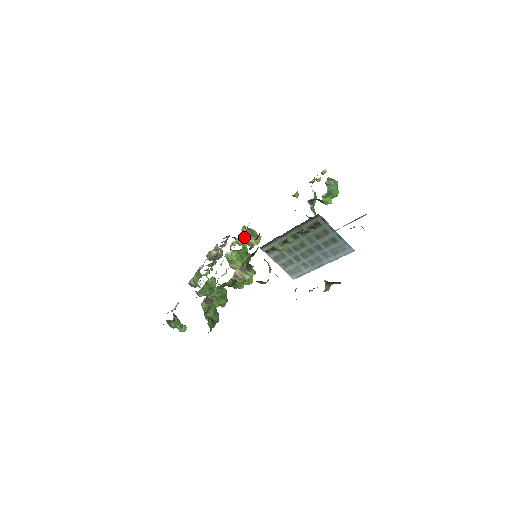
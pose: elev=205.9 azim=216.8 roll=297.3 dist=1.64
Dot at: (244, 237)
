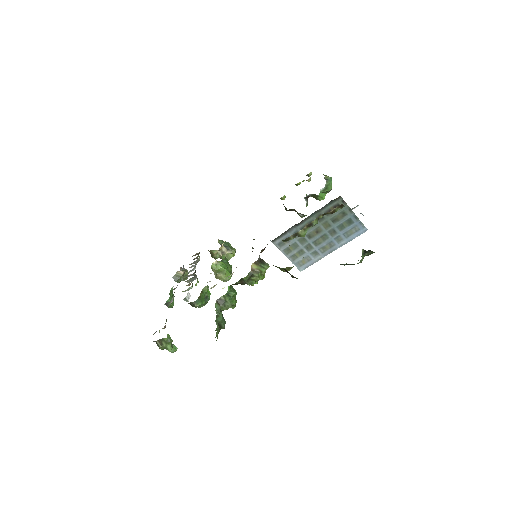
Dot at: (222, 249)
